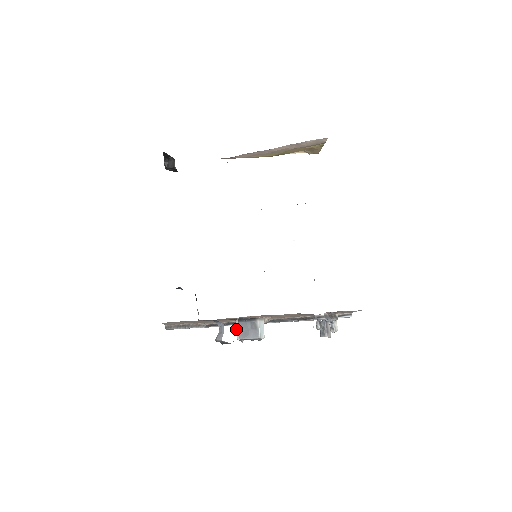
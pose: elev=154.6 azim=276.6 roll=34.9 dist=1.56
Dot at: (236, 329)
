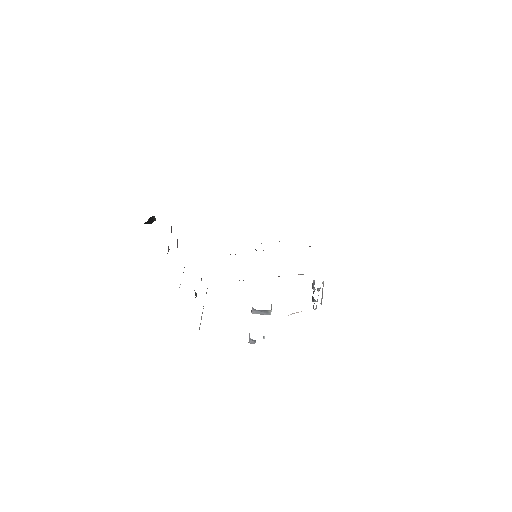
Dot at: (263, 337)
